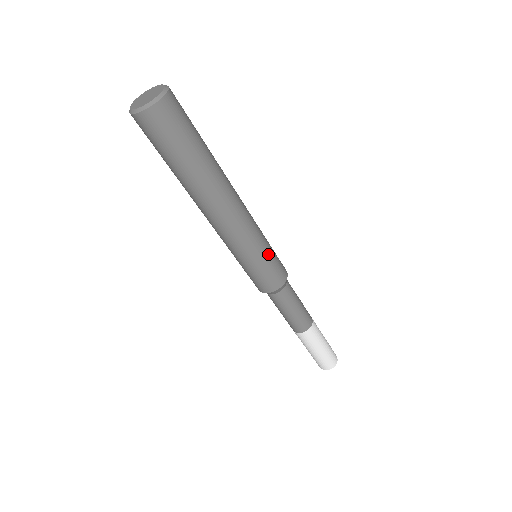
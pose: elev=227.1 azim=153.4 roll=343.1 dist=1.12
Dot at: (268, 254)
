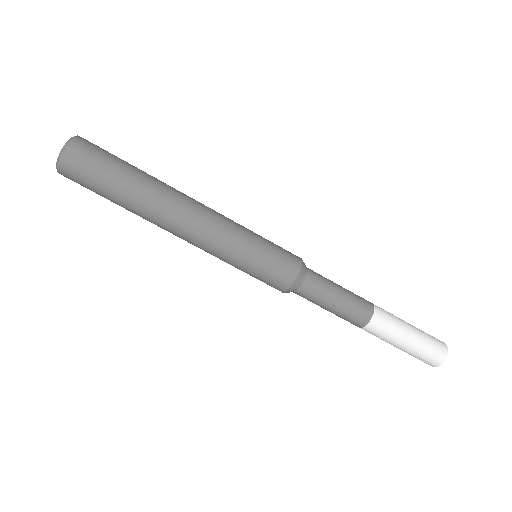
Dot at: (260, 244)
